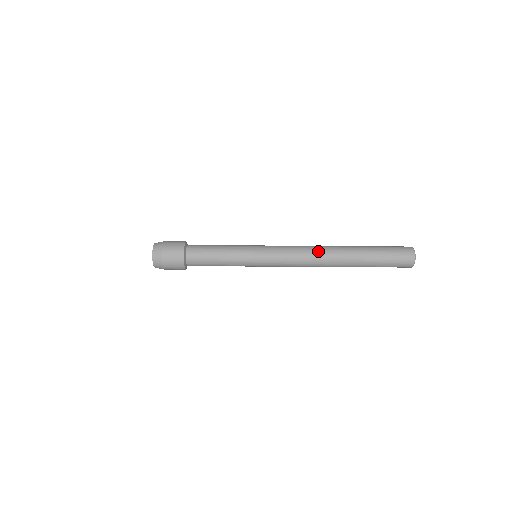
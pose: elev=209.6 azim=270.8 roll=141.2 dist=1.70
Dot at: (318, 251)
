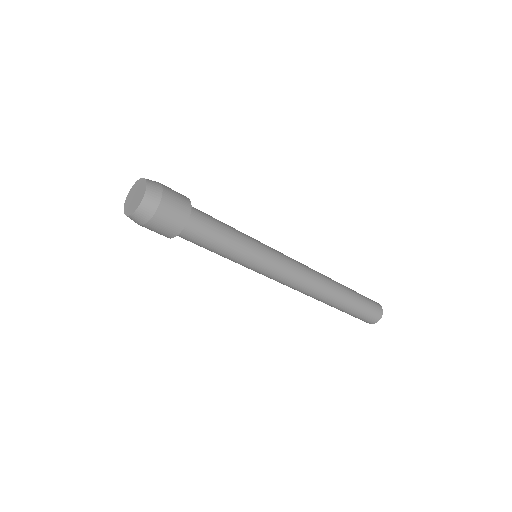
Dot at: occluded
